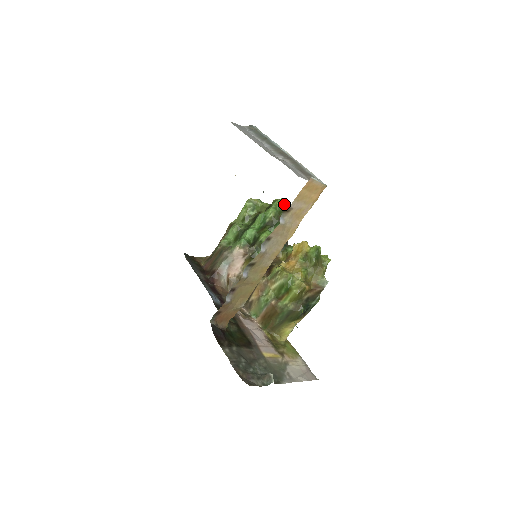
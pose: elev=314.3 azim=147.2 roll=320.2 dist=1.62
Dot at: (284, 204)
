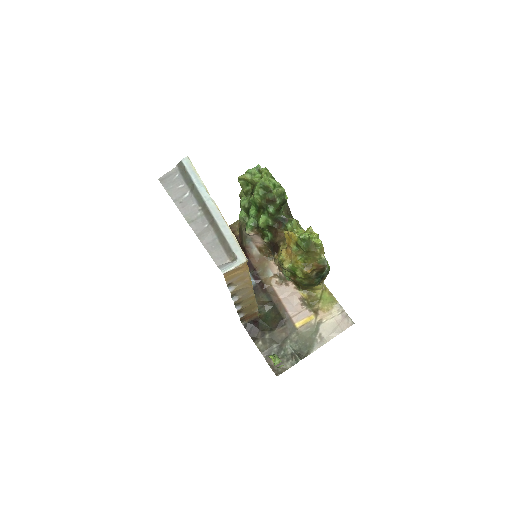
Dot at: (264, 186)
